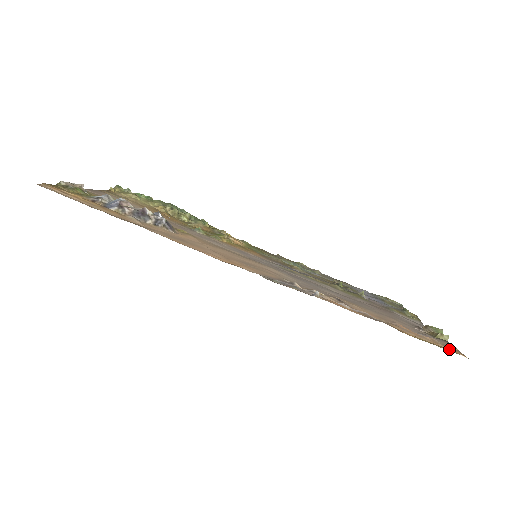
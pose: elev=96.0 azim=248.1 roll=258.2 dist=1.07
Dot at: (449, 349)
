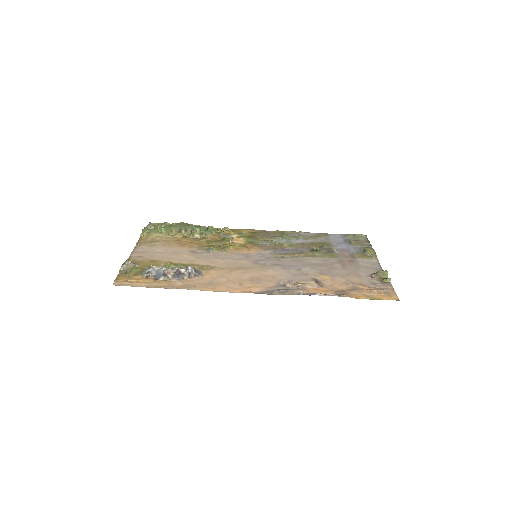
Dot at: (388, 296)
